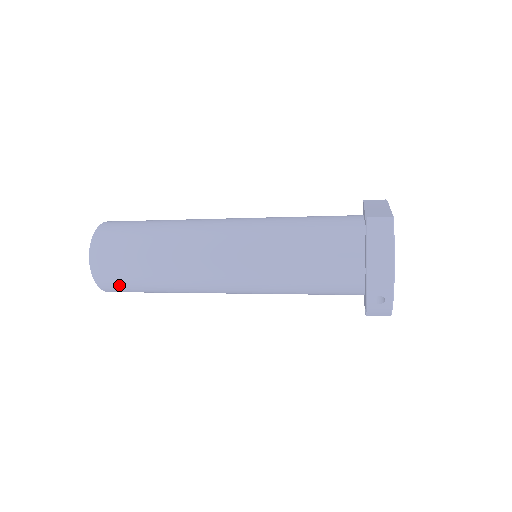
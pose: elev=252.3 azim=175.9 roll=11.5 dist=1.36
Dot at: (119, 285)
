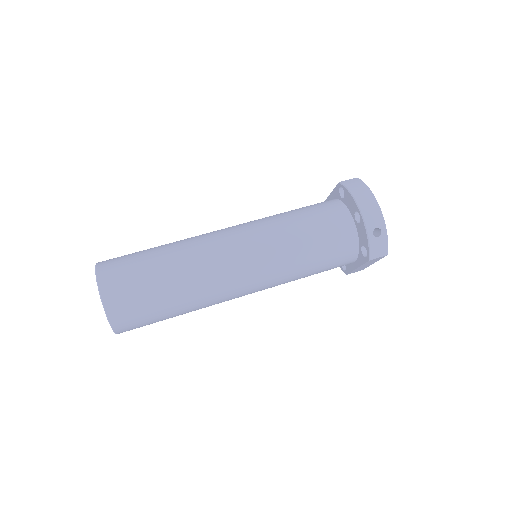
Dot at: (132, 305)
